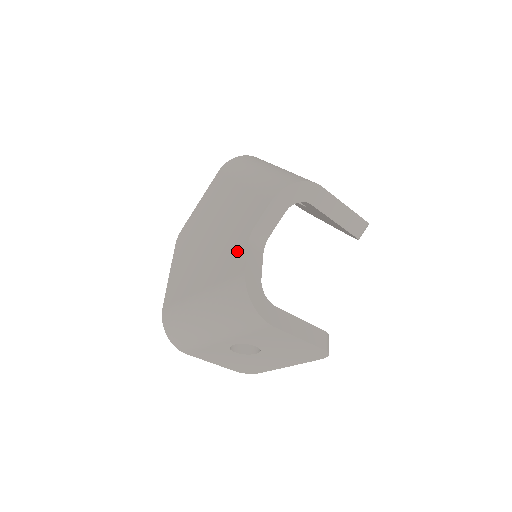
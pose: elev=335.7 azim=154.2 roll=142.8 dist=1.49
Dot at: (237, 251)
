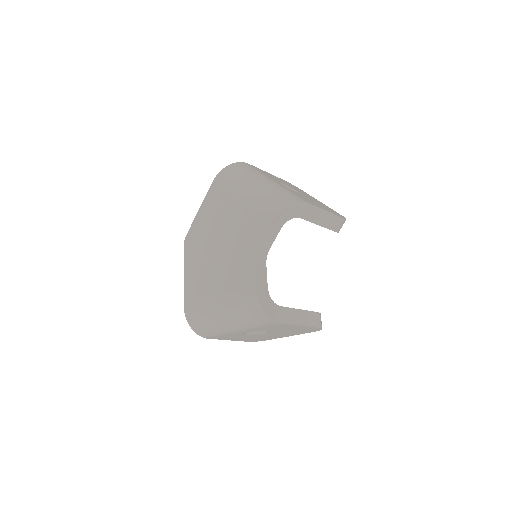
Dot at: (245, 266)
